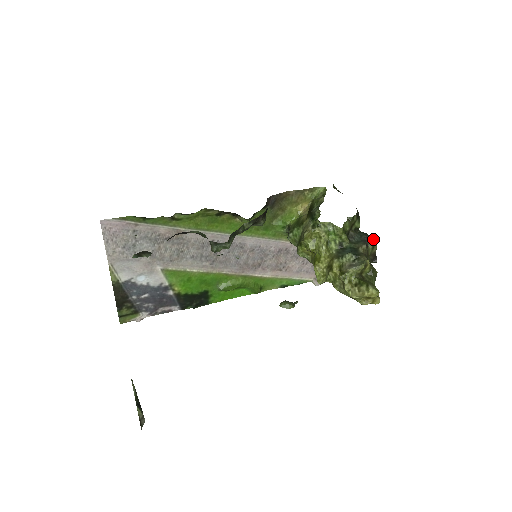
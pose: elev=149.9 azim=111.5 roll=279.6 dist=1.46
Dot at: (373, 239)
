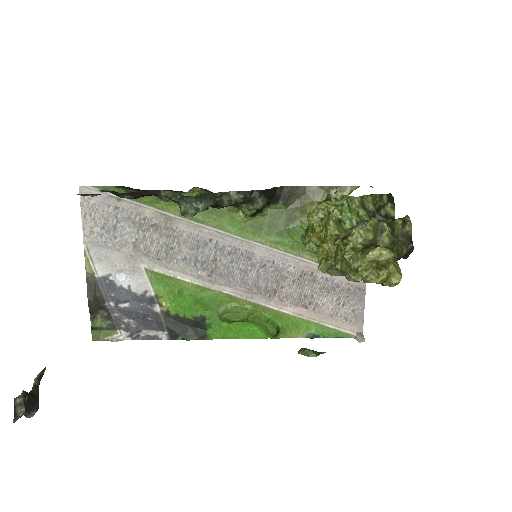
Dot at: (406, 216)
